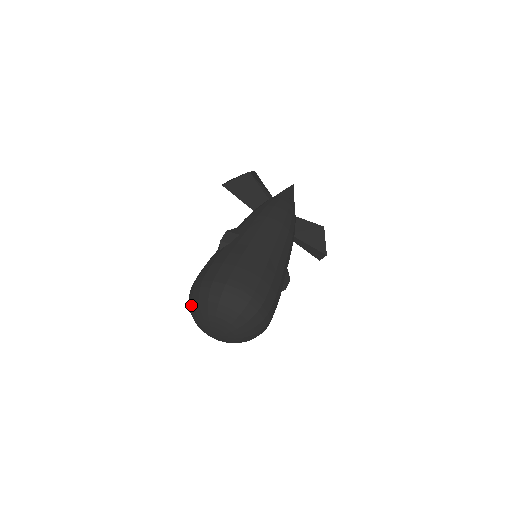
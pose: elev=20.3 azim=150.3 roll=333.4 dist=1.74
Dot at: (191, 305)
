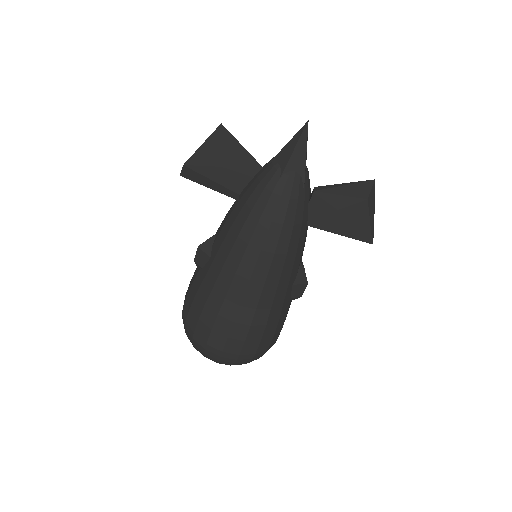
Dot at: occluded
